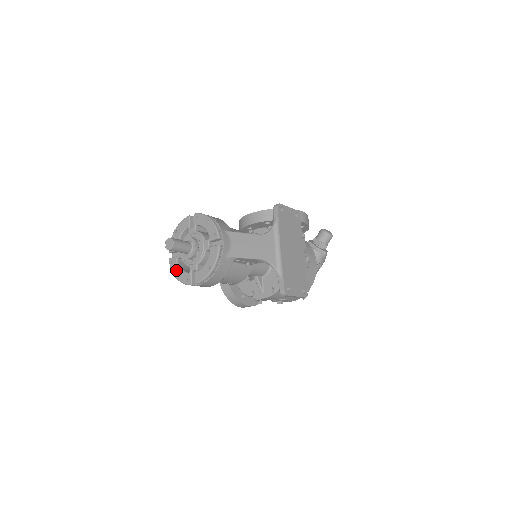
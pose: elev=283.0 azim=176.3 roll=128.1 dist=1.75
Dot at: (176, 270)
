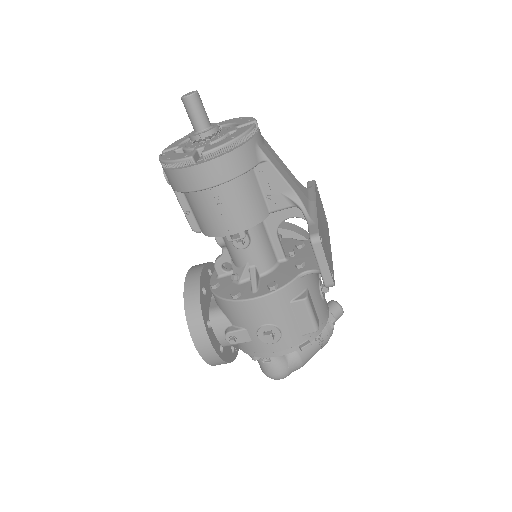
Dot at: (169, 156)
